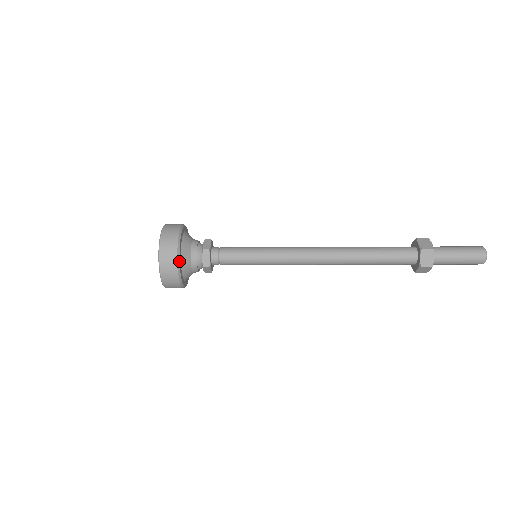
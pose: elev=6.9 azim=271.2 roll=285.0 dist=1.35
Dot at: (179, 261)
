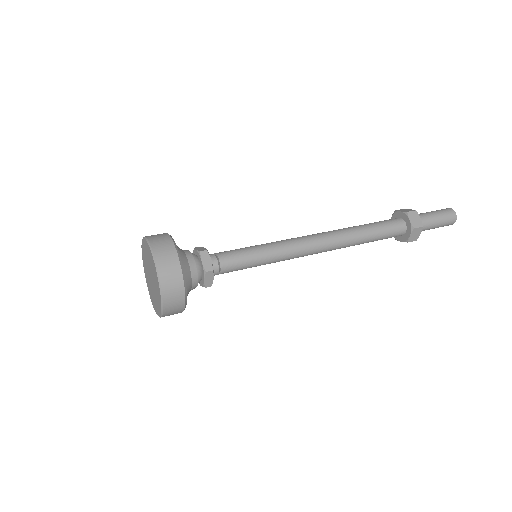
Dot at: occluded
